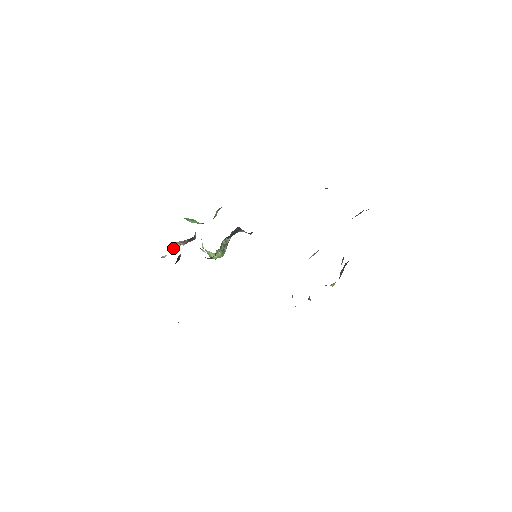
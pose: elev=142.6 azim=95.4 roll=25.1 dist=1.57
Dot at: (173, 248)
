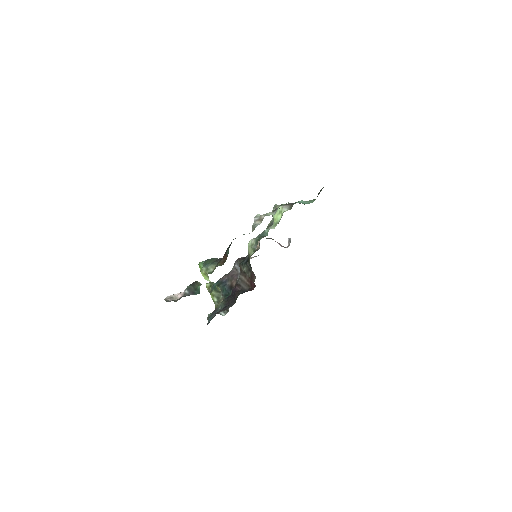
Dot at: occluded
